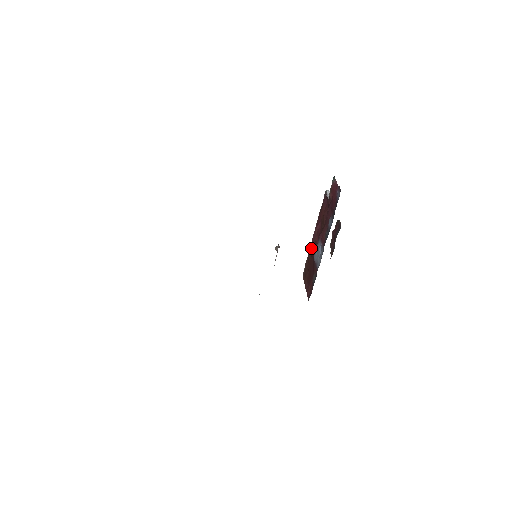
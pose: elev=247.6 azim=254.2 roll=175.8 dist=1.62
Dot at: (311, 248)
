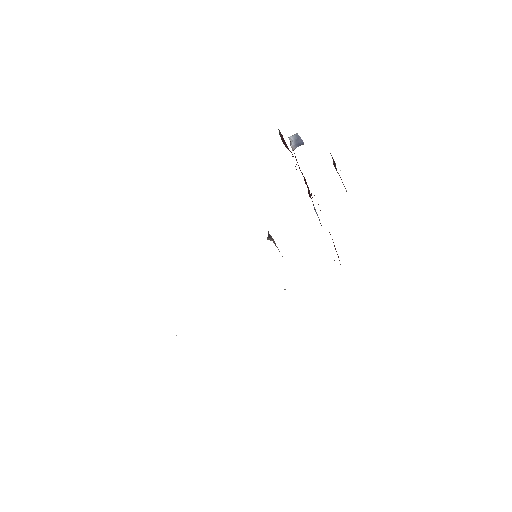
Dot at: occluded
